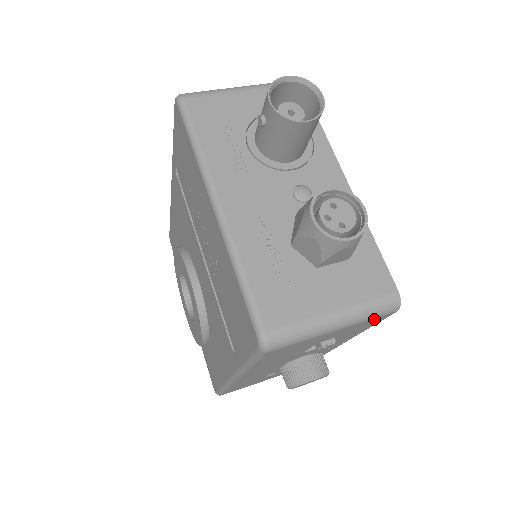
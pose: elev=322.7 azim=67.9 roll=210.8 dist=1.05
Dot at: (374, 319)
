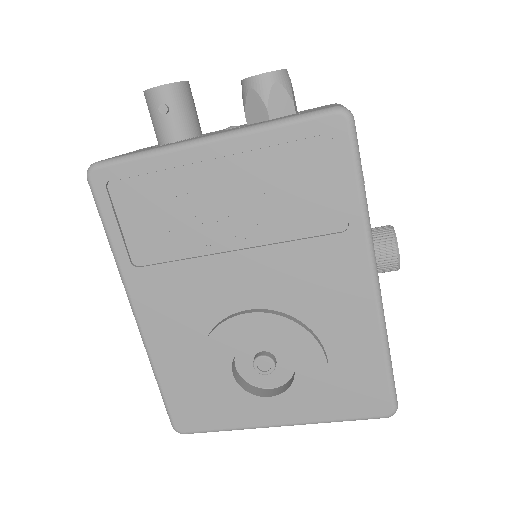
Dot at: occluded
